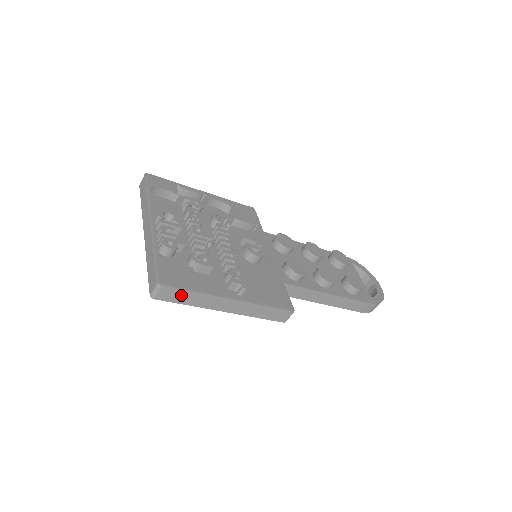
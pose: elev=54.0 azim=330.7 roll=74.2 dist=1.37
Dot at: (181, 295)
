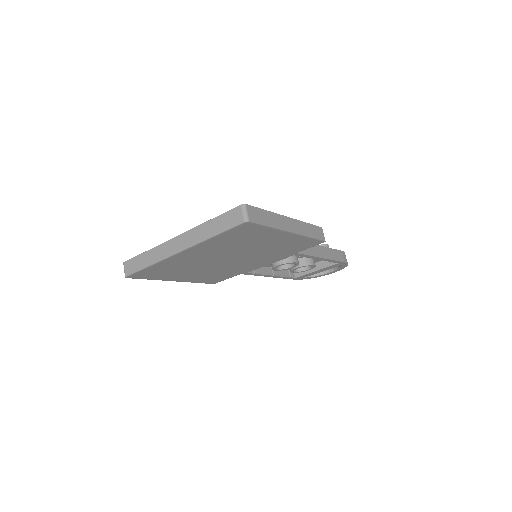
Dot at: (261, 214)
